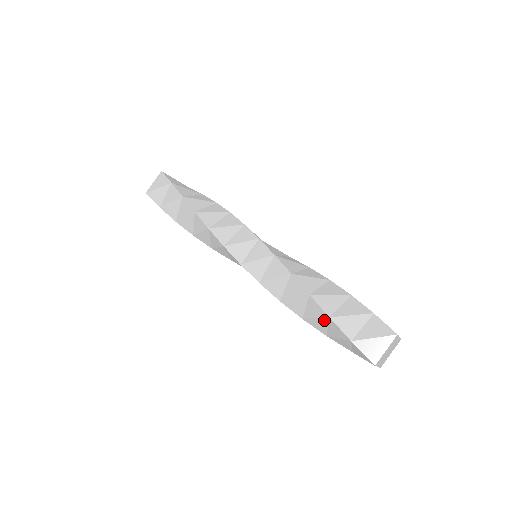
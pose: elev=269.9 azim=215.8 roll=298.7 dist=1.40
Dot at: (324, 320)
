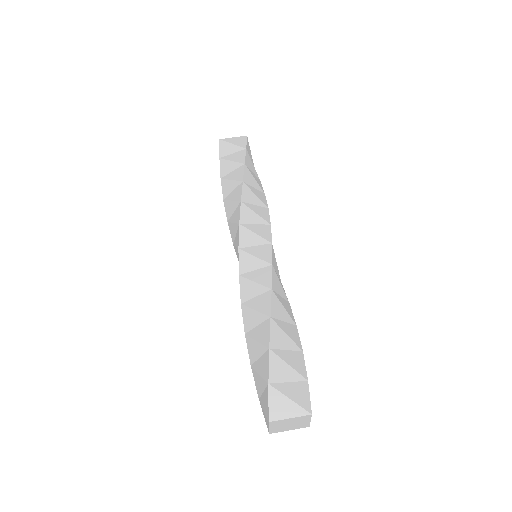
Dot at: (262, 348)
